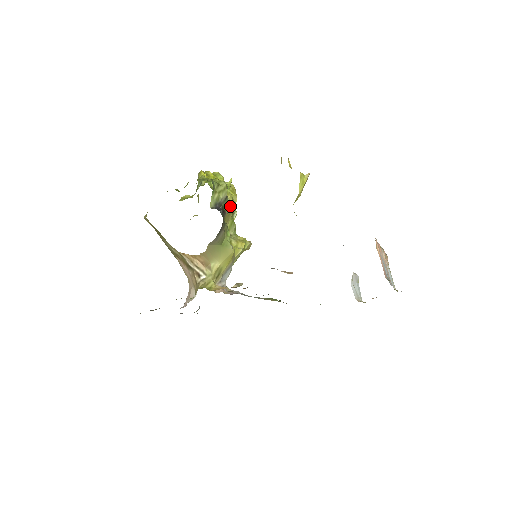
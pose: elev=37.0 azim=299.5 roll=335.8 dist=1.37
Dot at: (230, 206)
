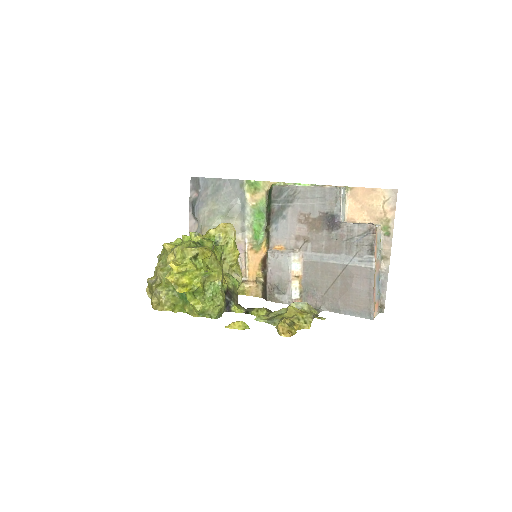
Dot at: (222, 277)
